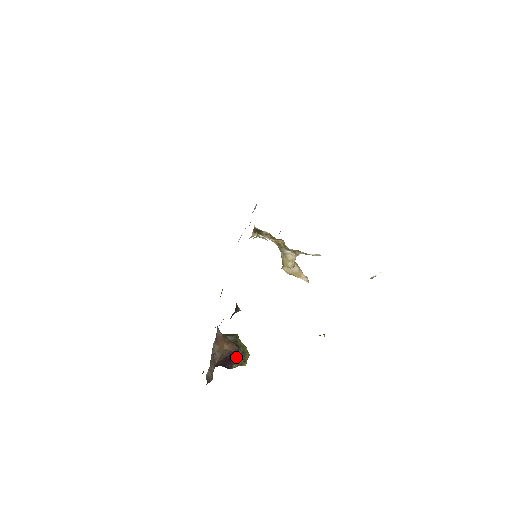
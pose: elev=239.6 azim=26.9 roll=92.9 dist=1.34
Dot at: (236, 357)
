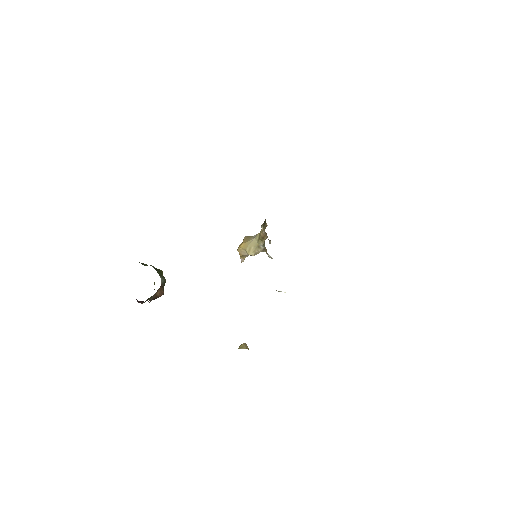
Dot at: occluded
